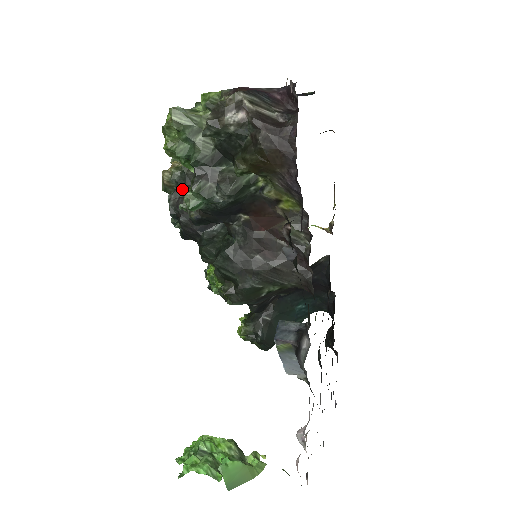
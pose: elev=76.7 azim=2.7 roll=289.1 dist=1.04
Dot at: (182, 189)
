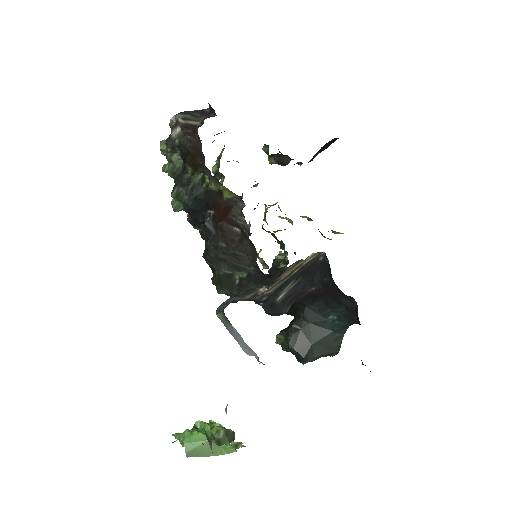
Dot at: occluded
